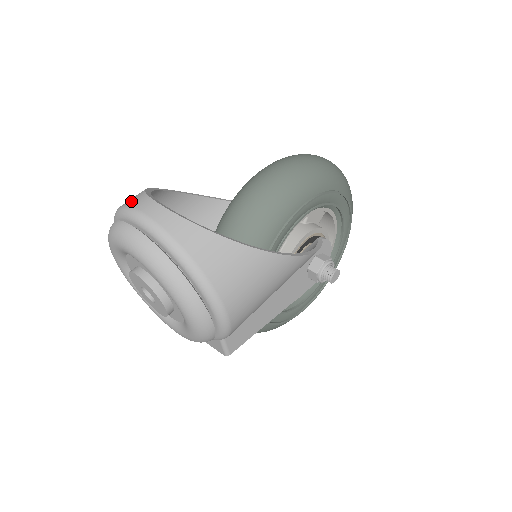
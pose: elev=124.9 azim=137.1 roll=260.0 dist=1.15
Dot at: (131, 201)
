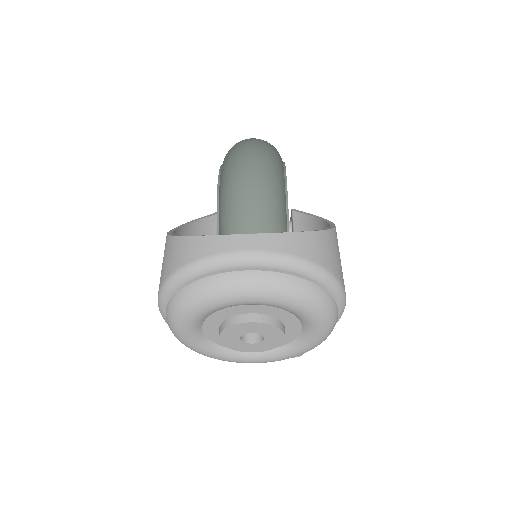
Dot at: (198, 252)
